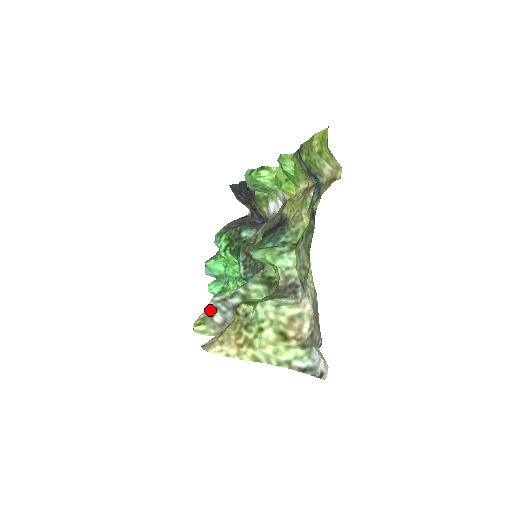
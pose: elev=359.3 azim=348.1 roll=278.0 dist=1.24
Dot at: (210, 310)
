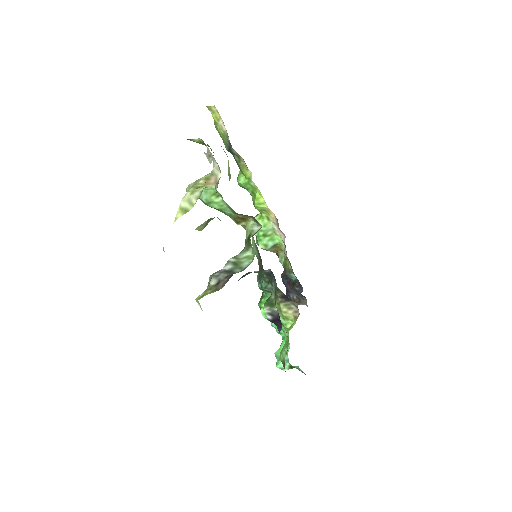
Dot at: occluded
